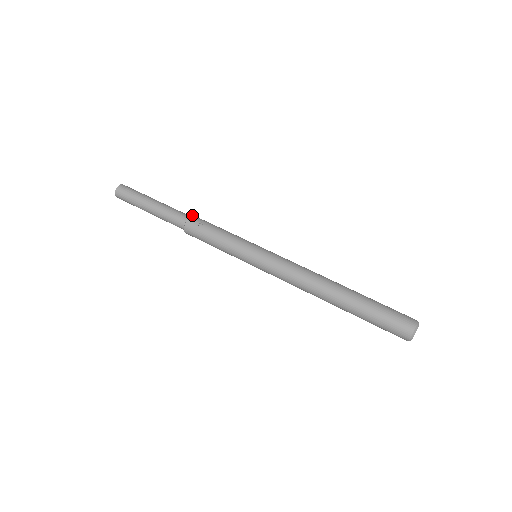
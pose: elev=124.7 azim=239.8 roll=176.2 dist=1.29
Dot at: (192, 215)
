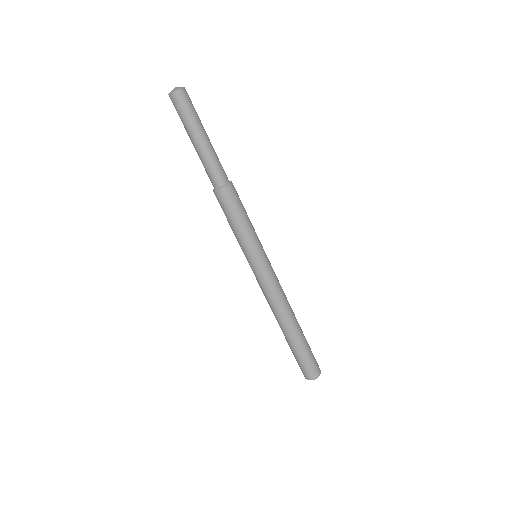
Dot at: (222, 188)
